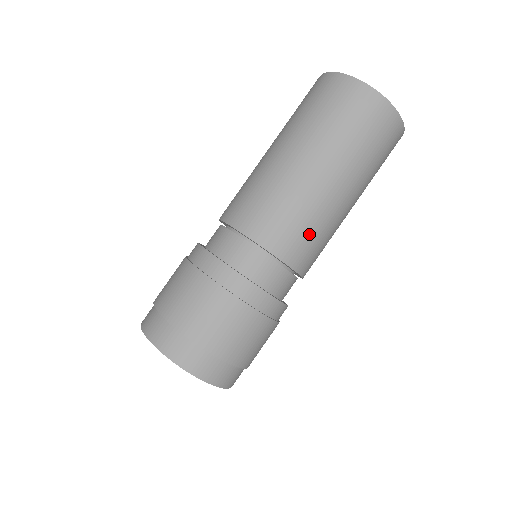
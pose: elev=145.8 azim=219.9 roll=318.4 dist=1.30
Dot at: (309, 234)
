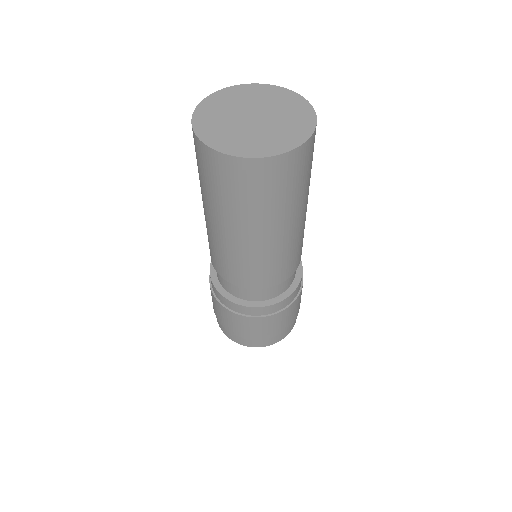
Dot at: (302, 243)
